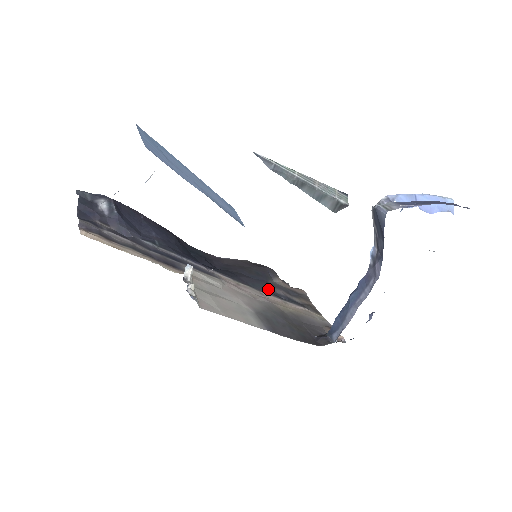
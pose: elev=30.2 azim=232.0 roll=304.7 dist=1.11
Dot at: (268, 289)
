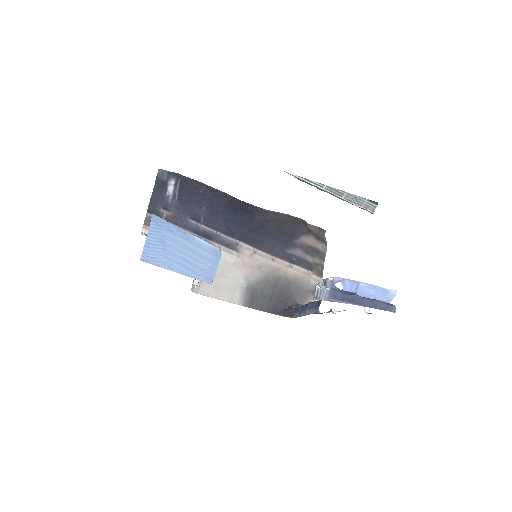
Dot at: (284, 252)
